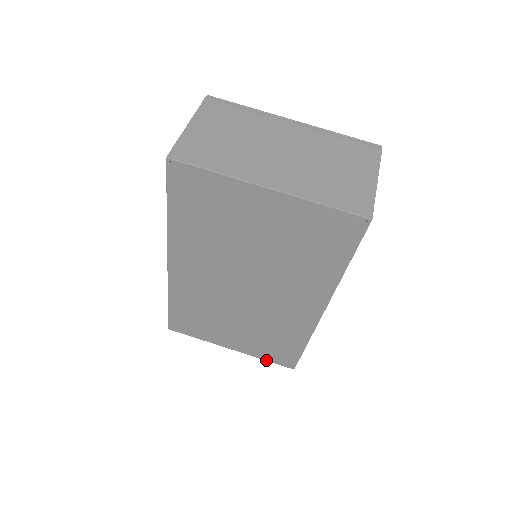
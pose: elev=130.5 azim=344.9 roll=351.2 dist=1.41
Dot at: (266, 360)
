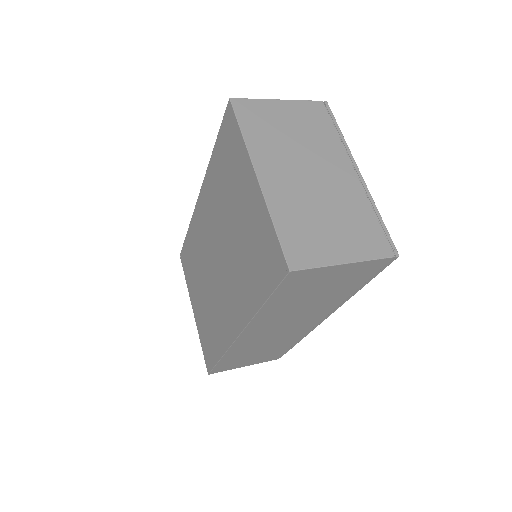
Dot at: (202, 345)
